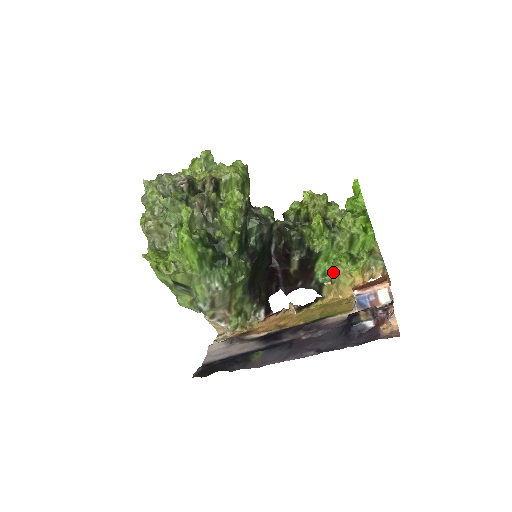
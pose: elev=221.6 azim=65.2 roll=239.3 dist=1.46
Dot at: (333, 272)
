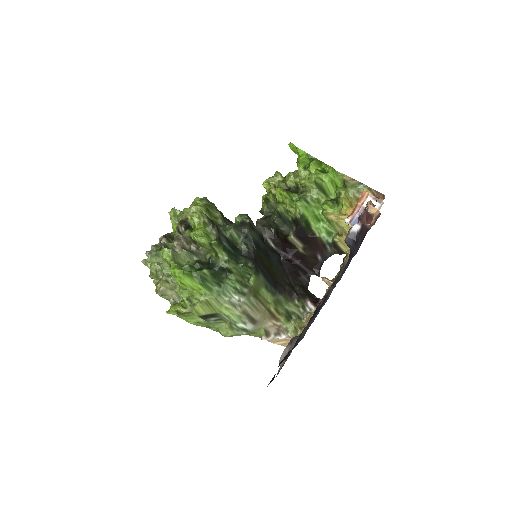
Dot at: (332, 225)
